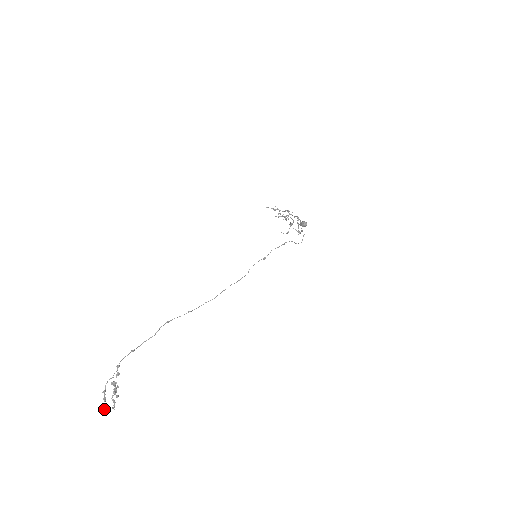
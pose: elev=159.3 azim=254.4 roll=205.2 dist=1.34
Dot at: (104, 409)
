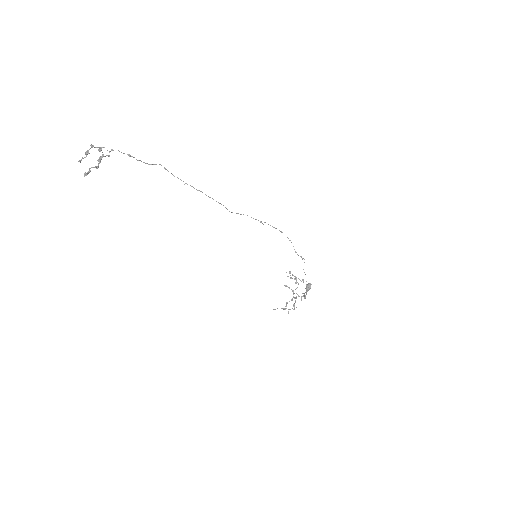
Dot at: (80, 160)
